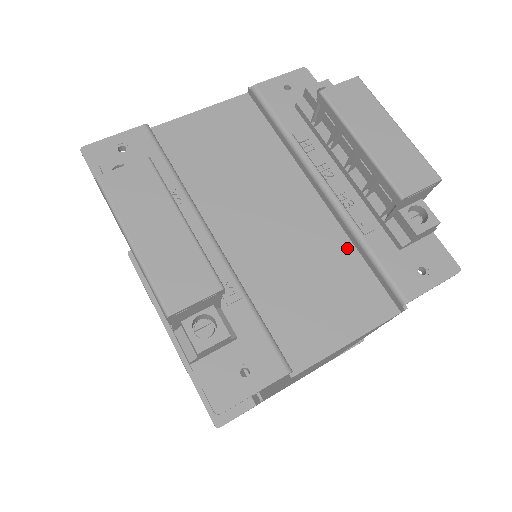
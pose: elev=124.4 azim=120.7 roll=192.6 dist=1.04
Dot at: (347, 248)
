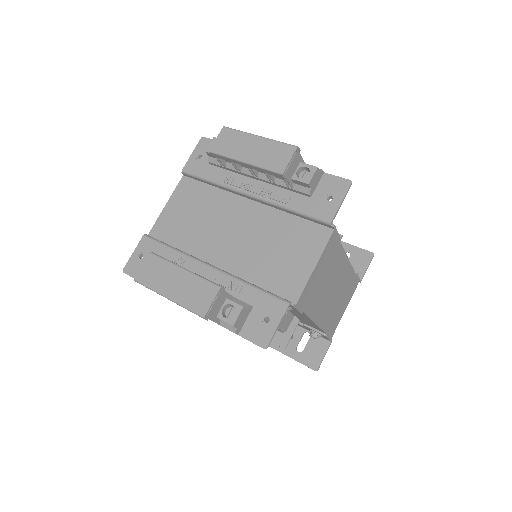
Dot at: (285, 217)
